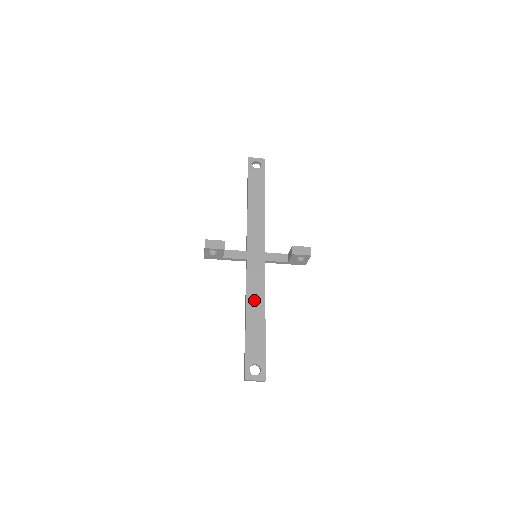
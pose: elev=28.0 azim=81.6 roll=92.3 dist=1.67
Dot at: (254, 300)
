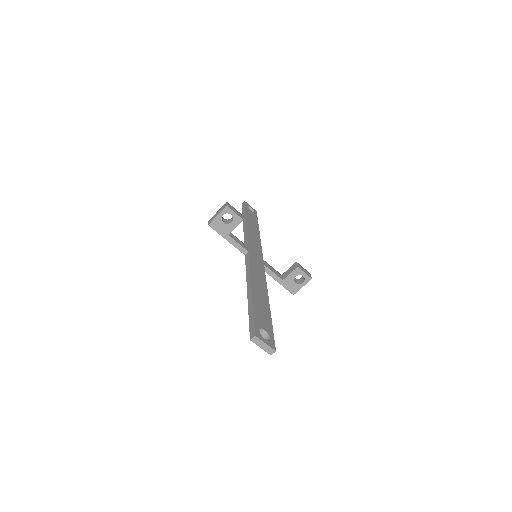
Dot at: (258, 282)
